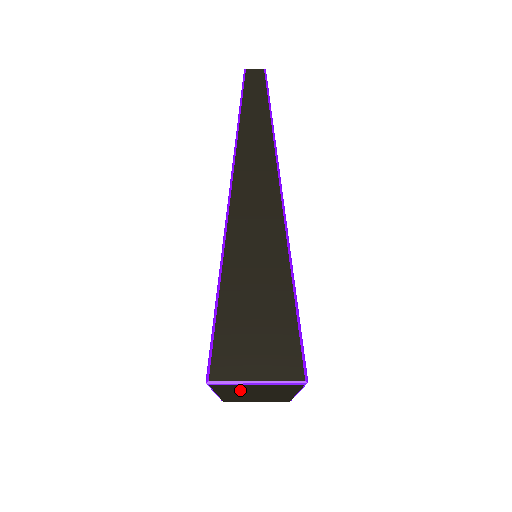
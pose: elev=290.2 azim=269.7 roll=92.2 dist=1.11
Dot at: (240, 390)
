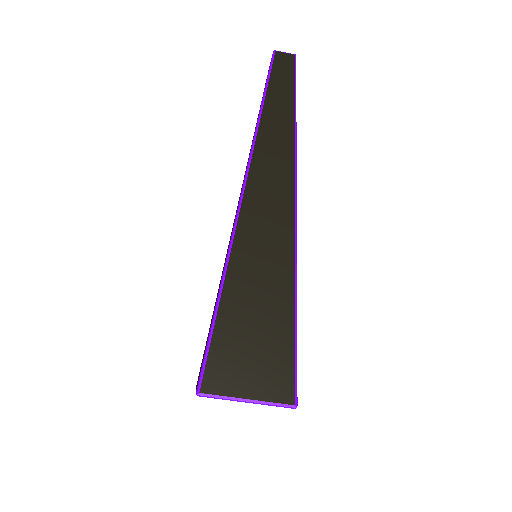
Dot at: occluded
